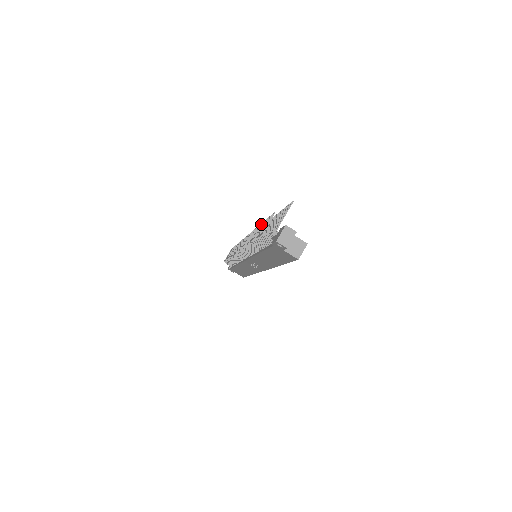
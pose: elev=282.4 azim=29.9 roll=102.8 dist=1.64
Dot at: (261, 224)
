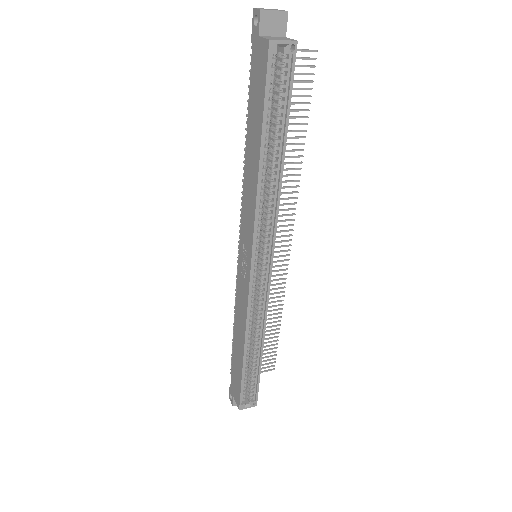
Dot at: occluded
